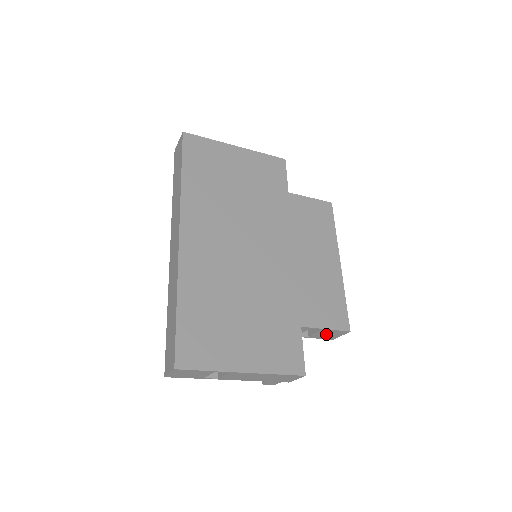
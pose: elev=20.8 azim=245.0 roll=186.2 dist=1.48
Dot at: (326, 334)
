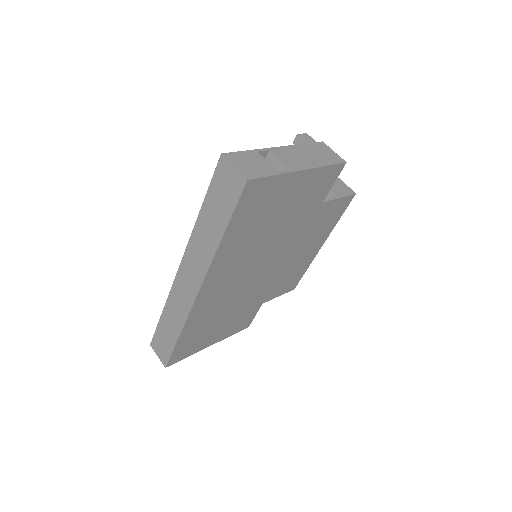
Dot at: occluded
